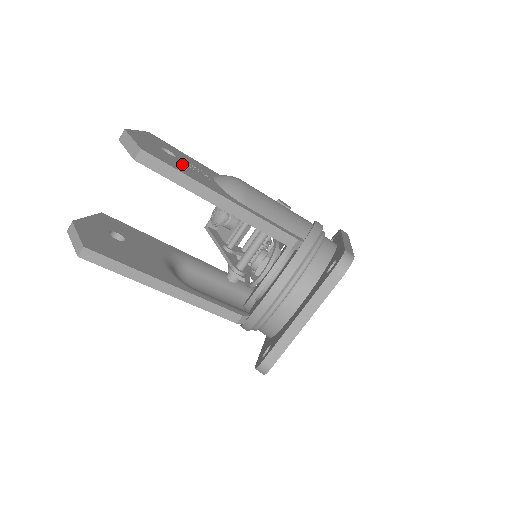
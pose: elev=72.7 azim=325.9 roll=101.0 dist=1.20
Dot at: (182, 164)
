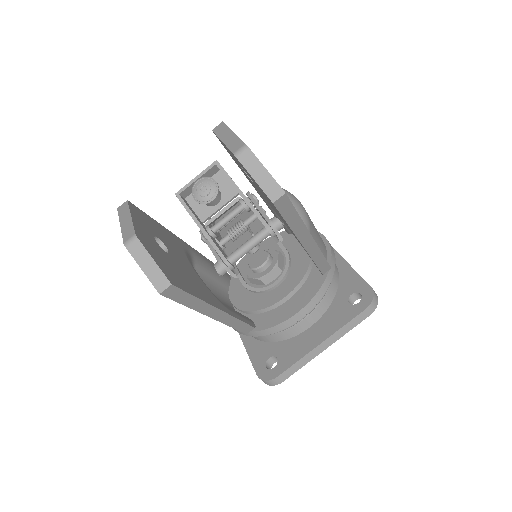
Dot at: occluded
